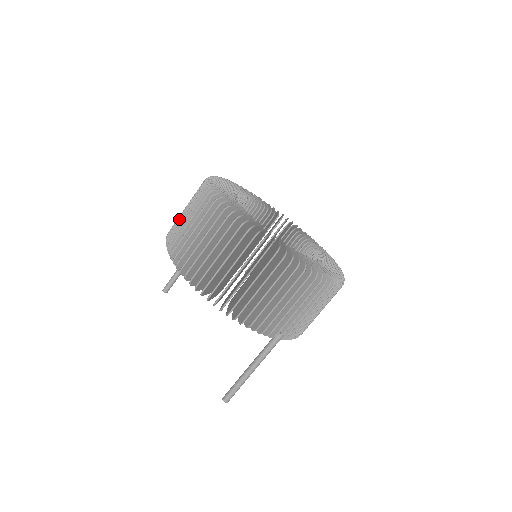
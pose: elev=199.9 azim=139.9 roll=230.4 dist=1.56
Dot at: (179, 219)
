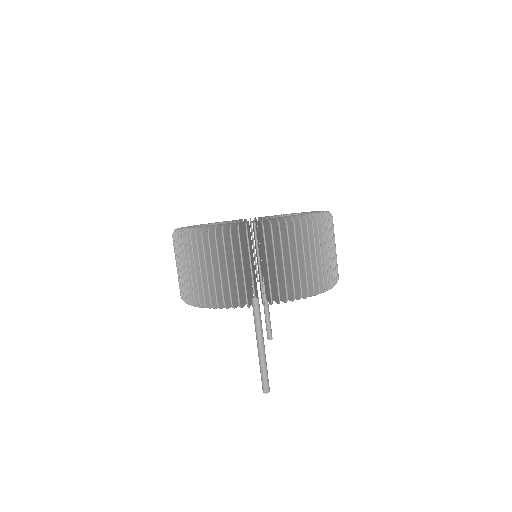
Dot at: occluded
